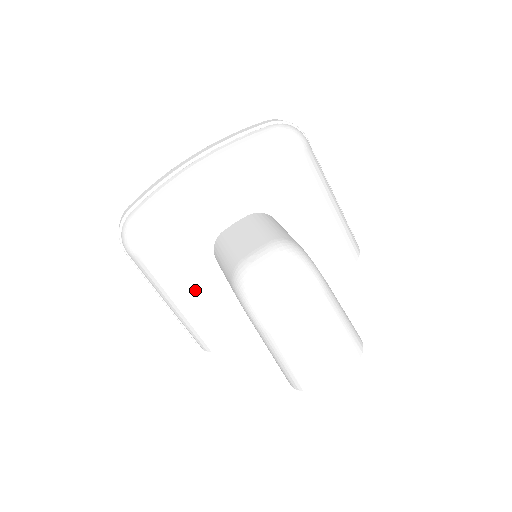
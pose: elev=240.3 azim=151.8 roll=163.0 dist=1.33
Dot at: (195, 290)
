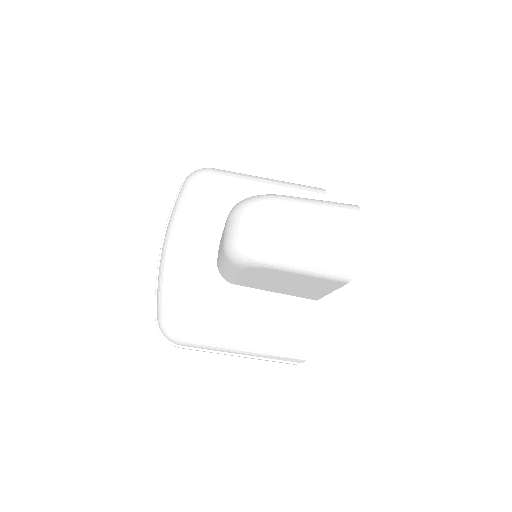
Dot at: (243, 318)
